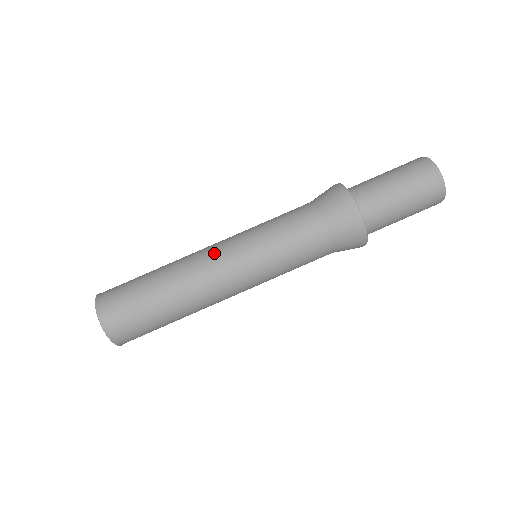
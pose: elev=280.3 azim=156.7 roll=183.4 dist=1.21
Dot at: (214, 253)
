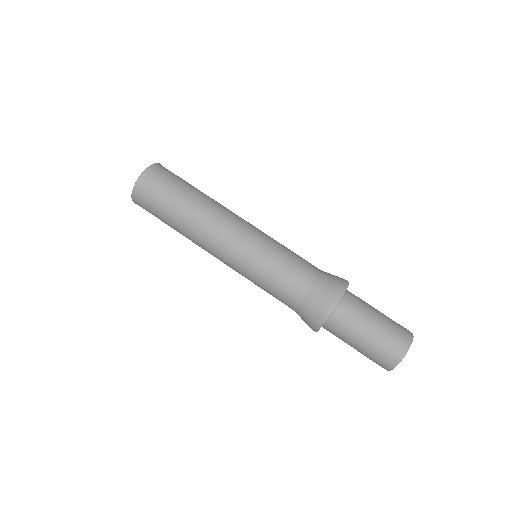
Dot at: (236, 224)
